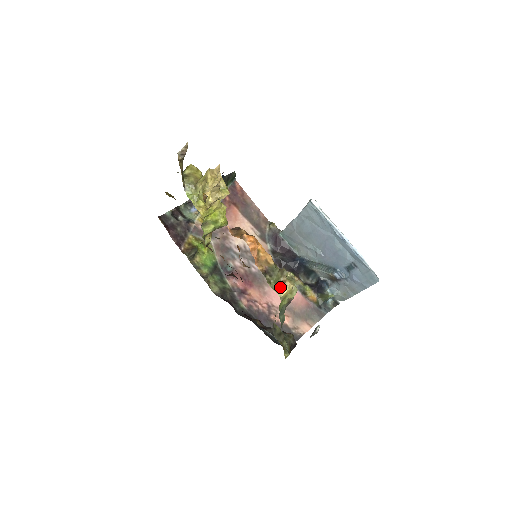
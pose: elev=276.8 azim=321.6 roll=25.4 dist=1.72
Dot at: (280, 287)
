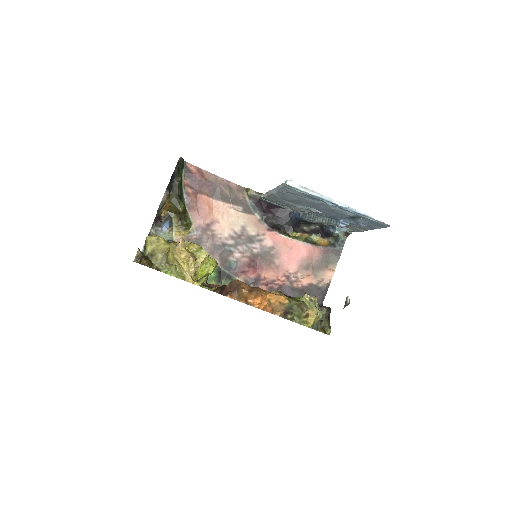
Dot at: (305, 320)
